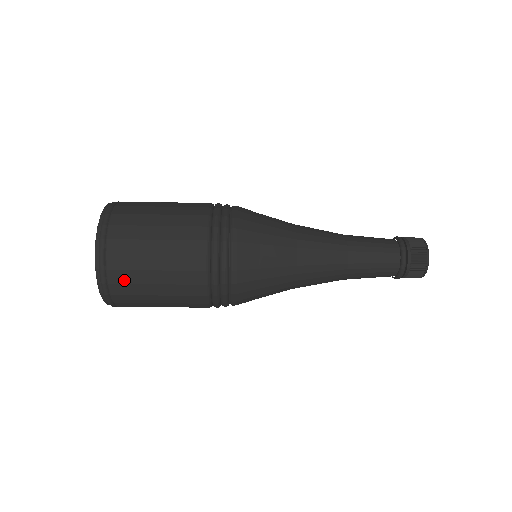
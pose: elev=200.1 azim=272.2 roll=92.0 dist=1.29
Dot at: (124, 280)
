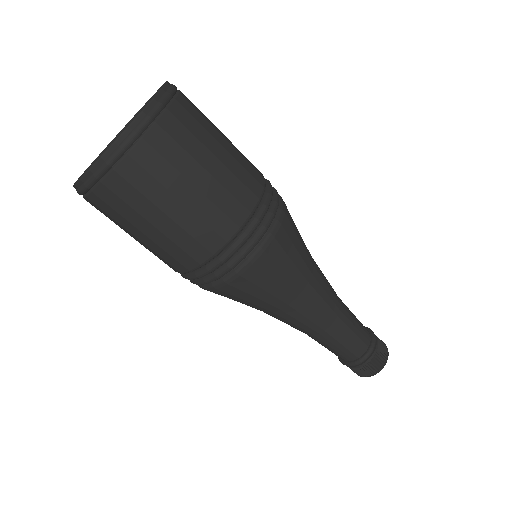
Dot at: (122, 194)
